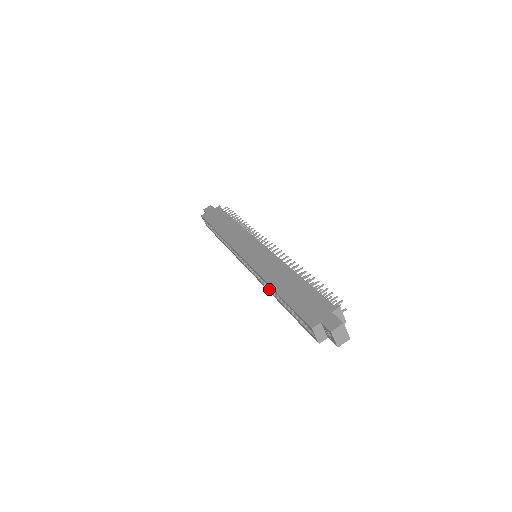
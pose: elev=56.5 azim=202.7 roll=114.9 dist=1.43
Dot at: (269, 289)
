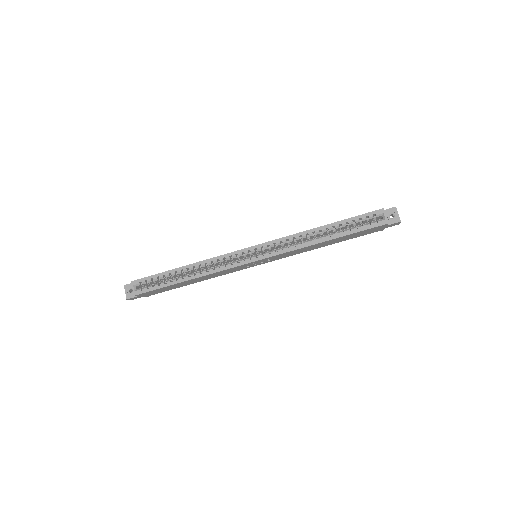
Dot at: (305, 241)
